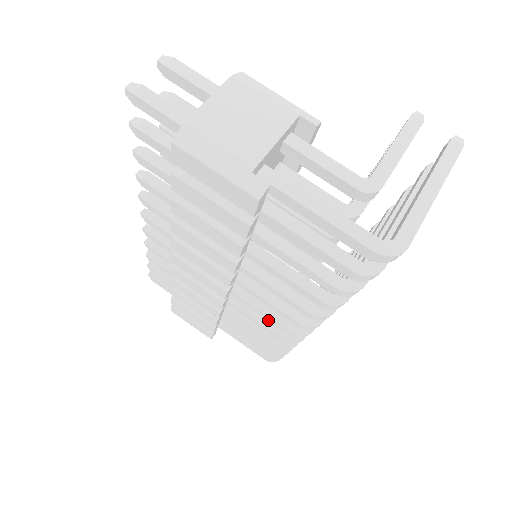
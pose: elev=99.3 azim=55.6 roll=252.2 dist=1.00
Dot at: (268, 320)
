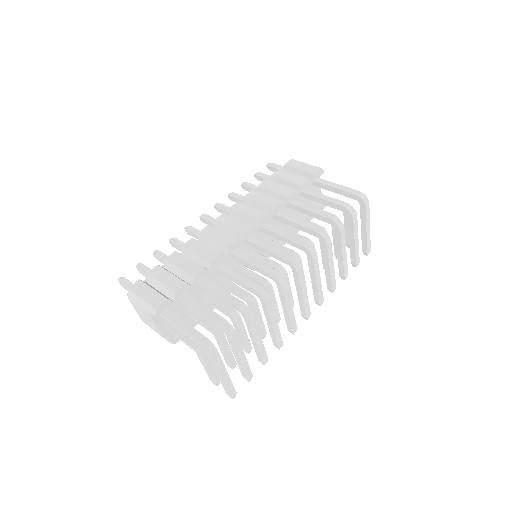
Dot at: (256, 267)
